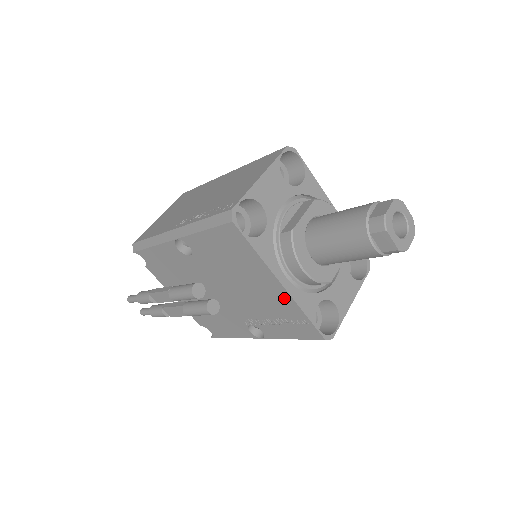
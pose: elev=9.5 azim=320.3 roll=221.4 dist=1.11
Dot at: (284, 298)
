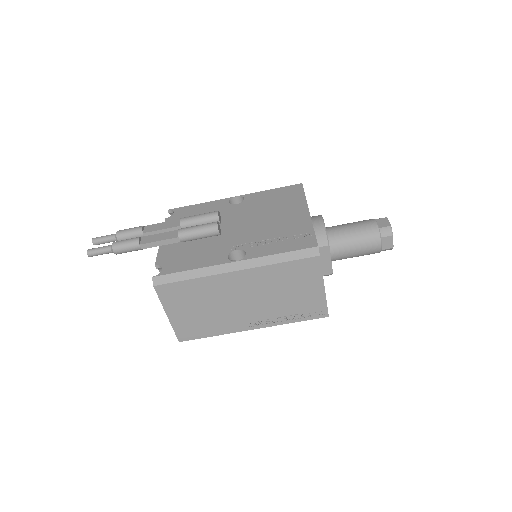
Dot at: (303, 220)
